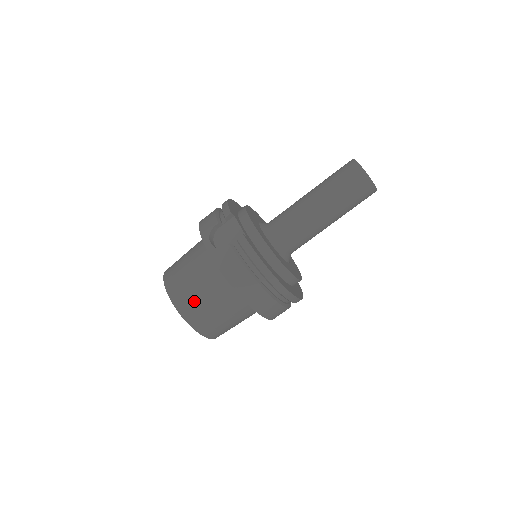
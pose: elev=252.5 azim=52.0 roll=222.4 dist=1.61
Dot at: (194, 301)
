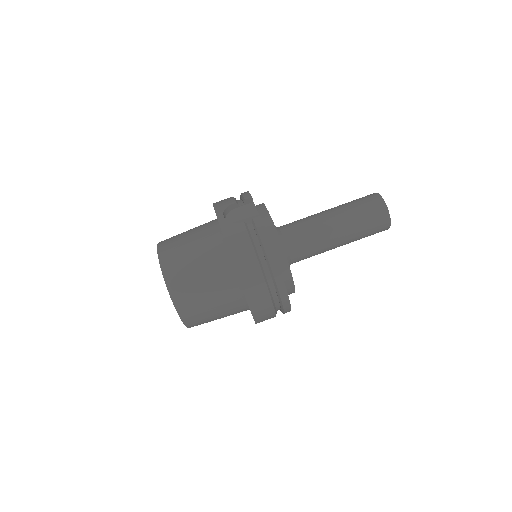
Dot at: (185, 271)
